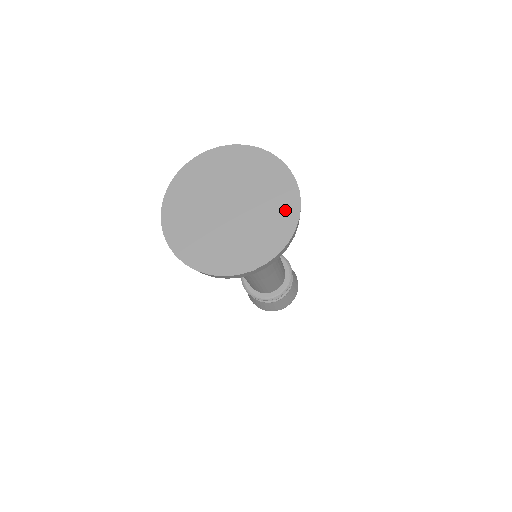
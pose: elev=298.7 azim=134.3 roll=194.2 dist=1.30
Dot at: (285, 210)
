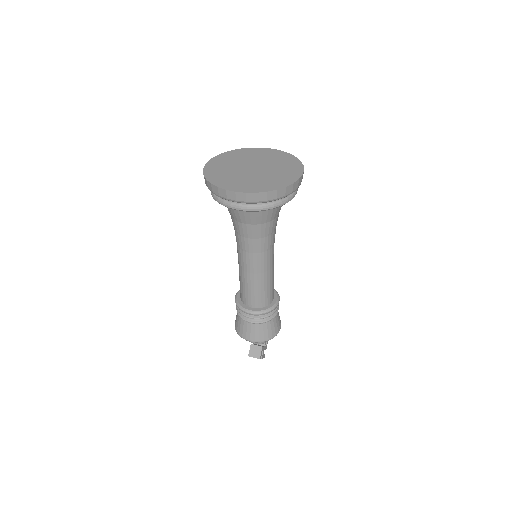
Dot at: (281, 156)
